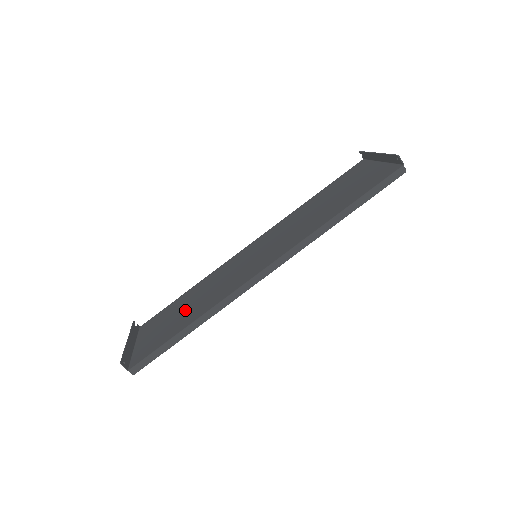
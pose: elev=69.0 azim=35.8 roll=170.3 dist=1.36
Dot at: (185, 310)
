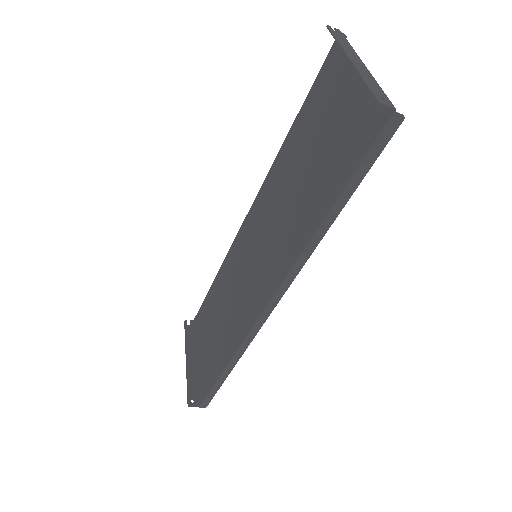
Dot at: (217, 328)
